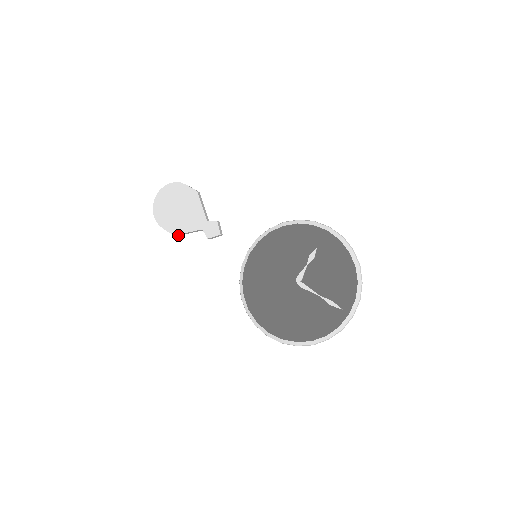
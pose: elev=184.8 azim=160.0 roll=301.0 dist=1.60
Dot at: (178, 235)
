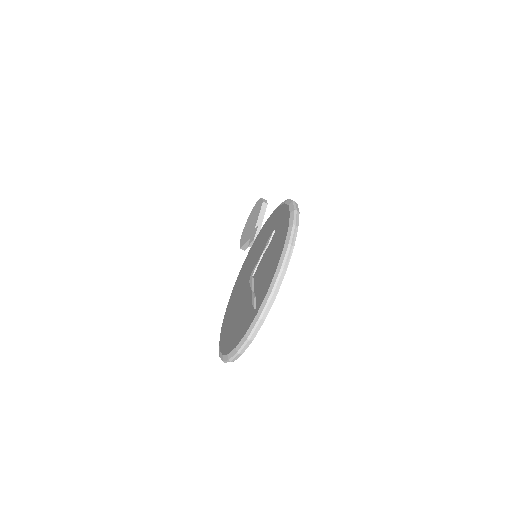
Dot at: (245, 249)
